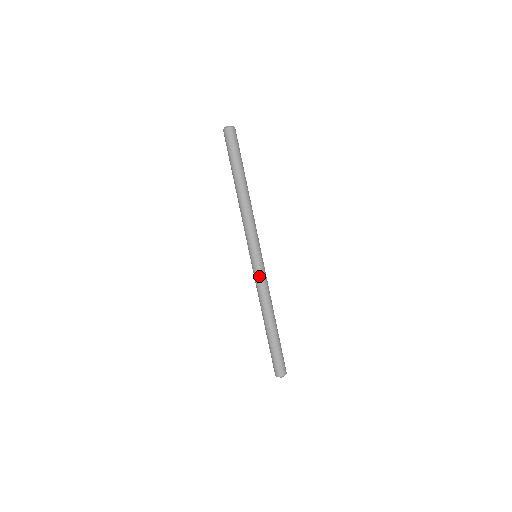
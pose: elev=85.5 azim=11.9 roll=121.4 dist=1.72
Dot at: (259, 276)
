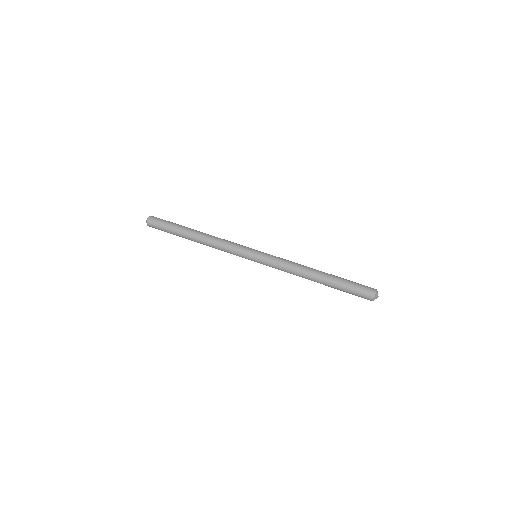
Dot at: (274, 257)
